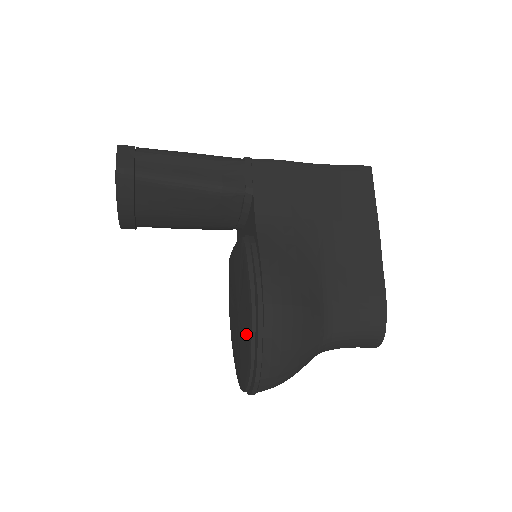
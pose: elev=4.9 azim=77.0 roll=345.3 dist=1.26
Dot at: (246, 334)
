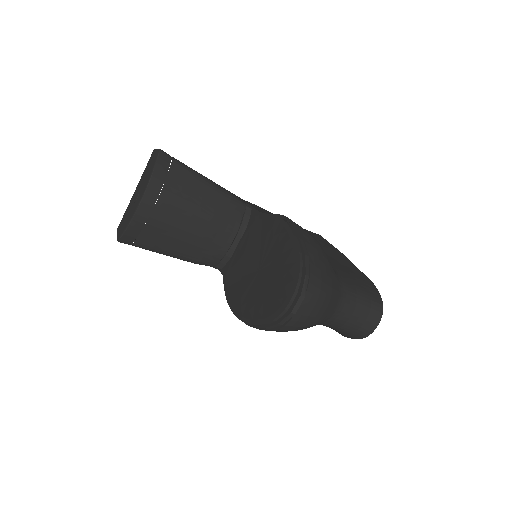
Dot at: (284, 249)
